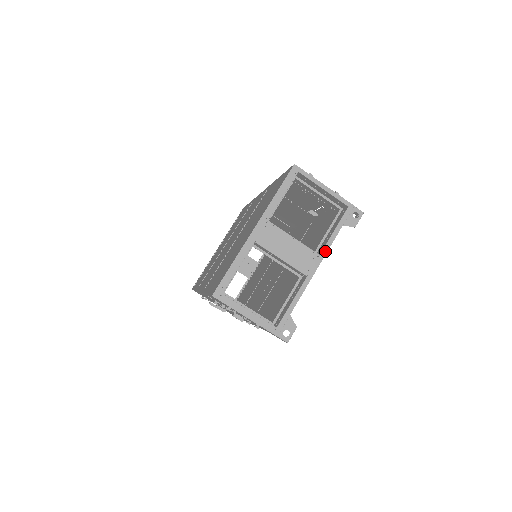
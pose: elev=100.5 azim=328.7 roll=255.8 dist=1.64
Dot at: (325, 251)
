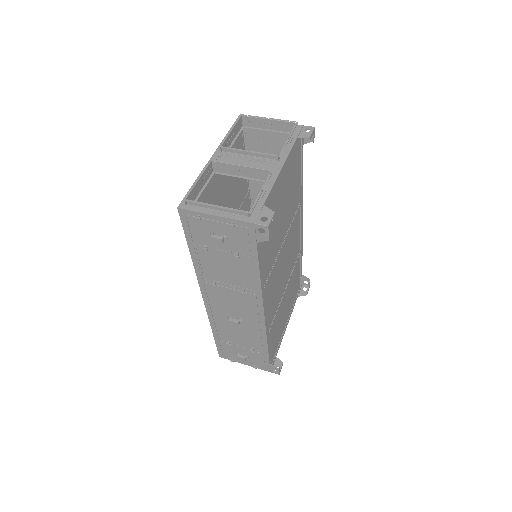
Dot at: (285, 156)
